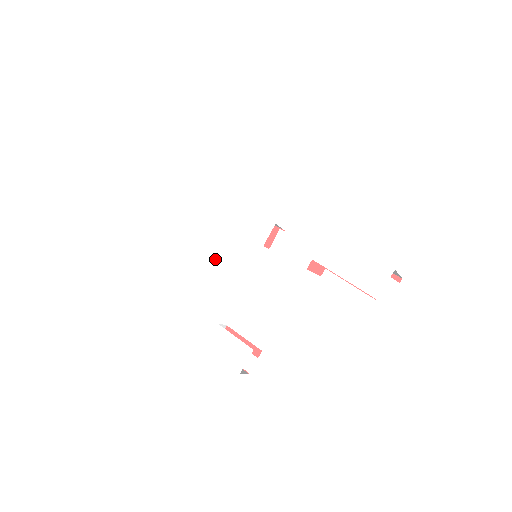
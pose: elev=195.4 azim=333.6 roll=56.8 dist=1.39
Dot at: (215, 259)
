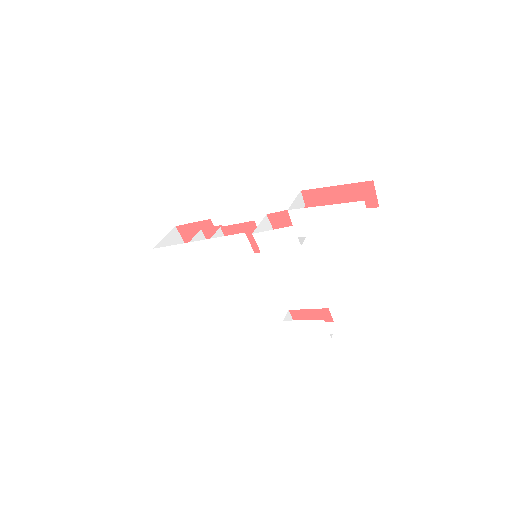
Dot at: (234, 285)
